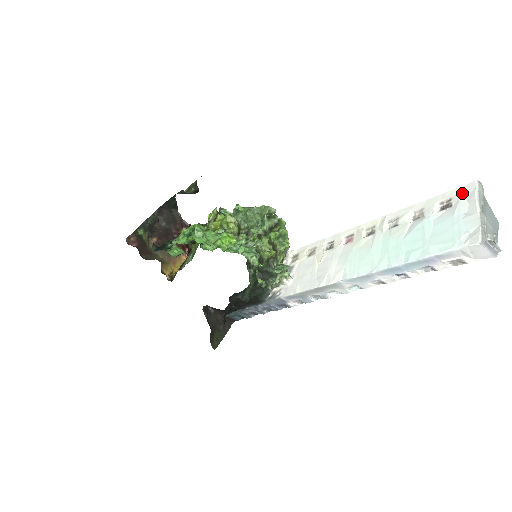
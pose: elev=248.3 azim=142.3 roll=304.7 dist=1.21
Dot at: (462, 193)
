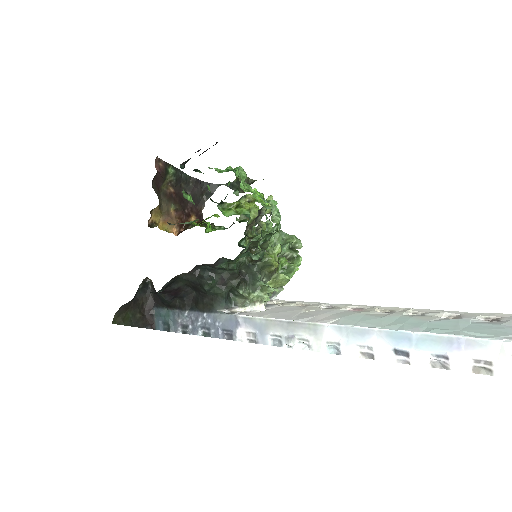
Dot at: out of frame
